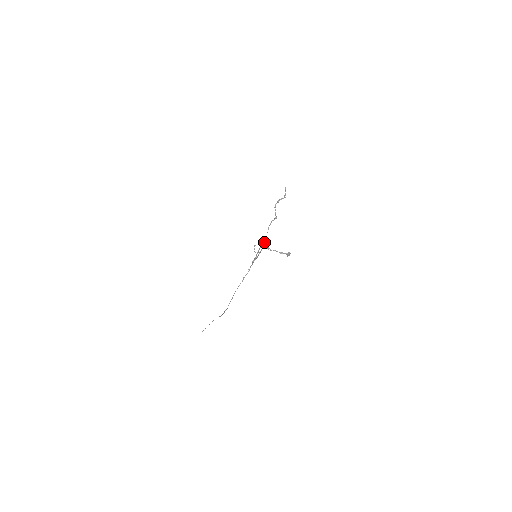
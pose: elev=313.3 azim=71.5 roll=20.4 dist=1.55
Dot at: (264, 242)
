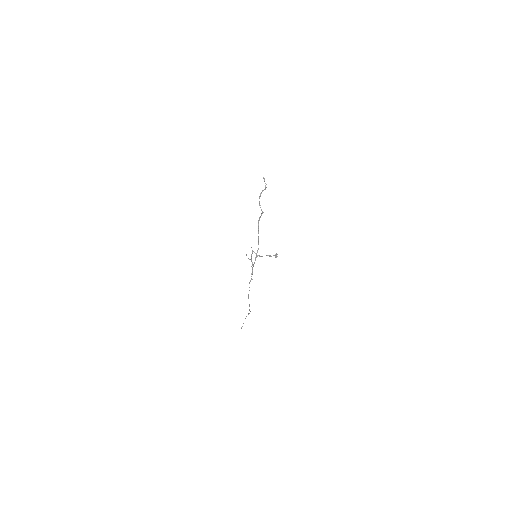
Dot at: (252, 251)
